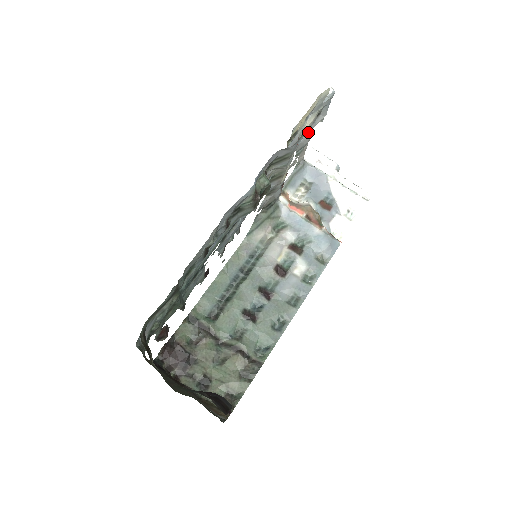
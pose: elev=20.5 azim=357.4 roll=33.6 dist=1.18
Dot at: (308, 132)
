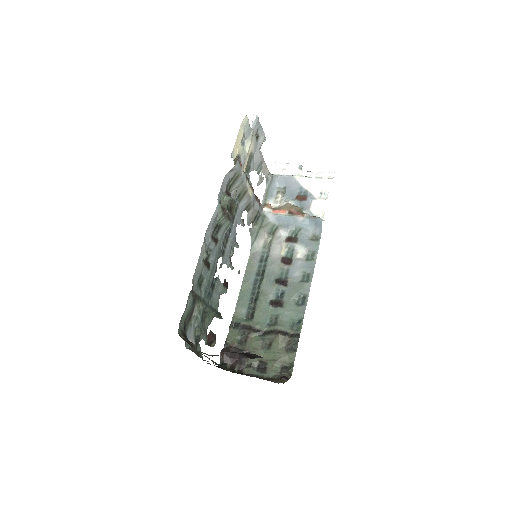
Dot at: (256, 153)
